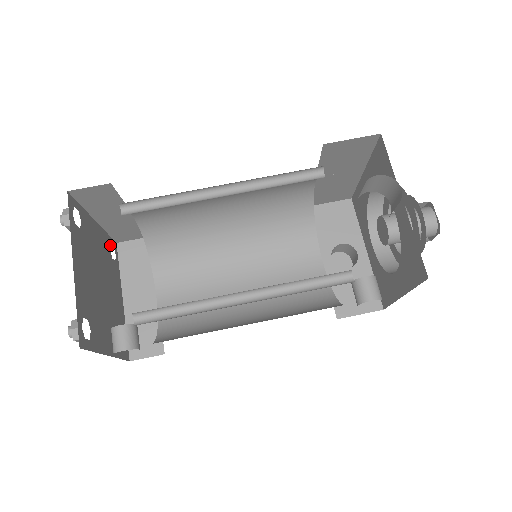
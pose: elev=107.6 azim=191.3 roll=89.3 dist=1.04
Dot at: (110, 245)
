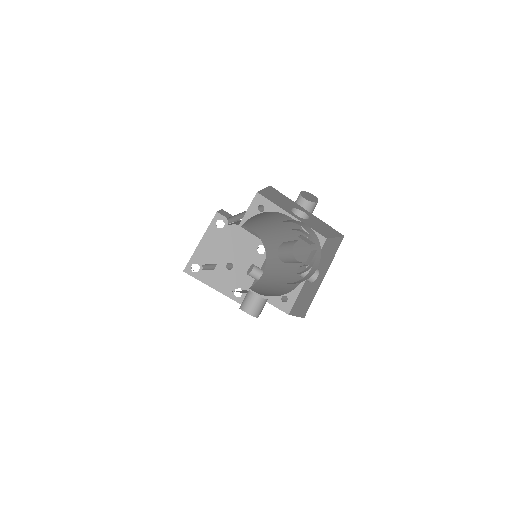
Dot at: occluded
